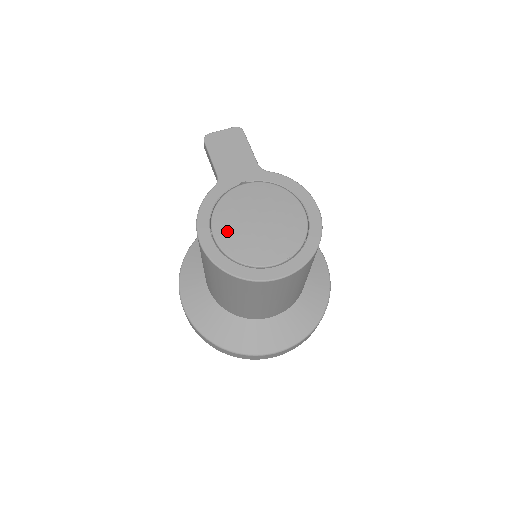
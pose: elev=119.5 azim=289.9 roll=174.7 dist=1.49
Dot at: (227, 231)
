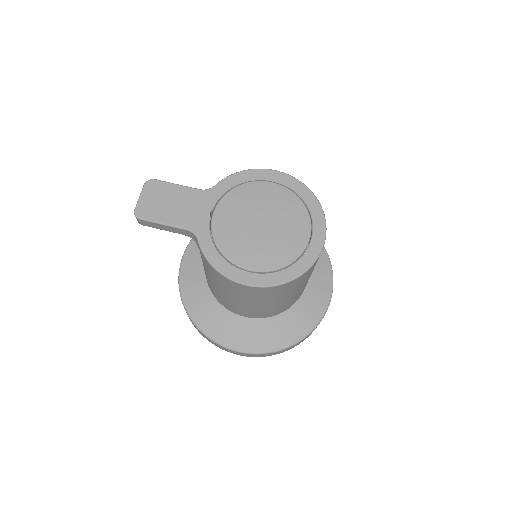
Dot at: (253, 256)
